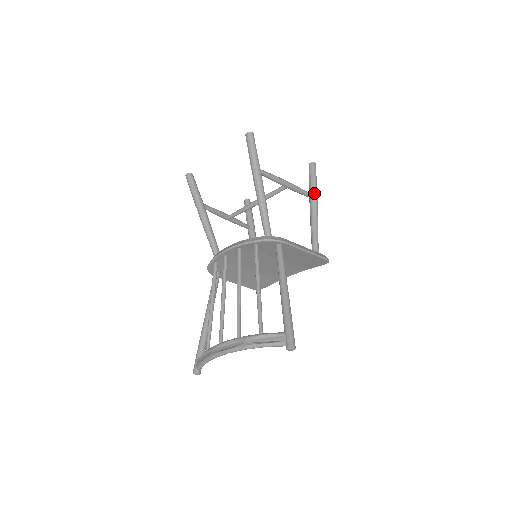
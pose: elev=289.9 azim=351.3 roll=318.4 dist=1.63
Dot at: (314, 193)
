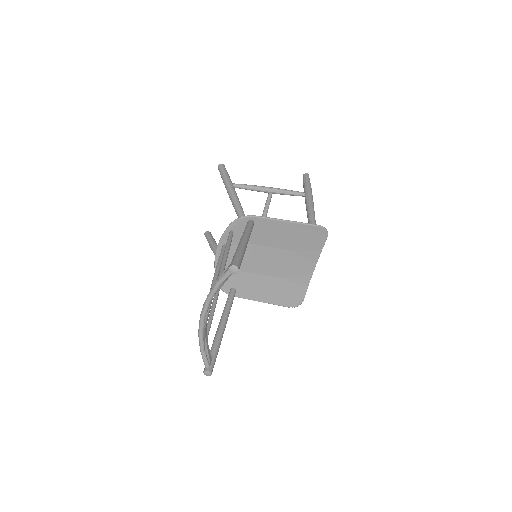
Dot at: (306, 191)
